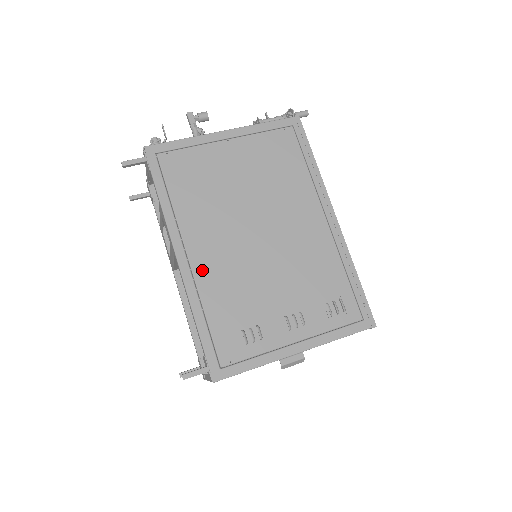
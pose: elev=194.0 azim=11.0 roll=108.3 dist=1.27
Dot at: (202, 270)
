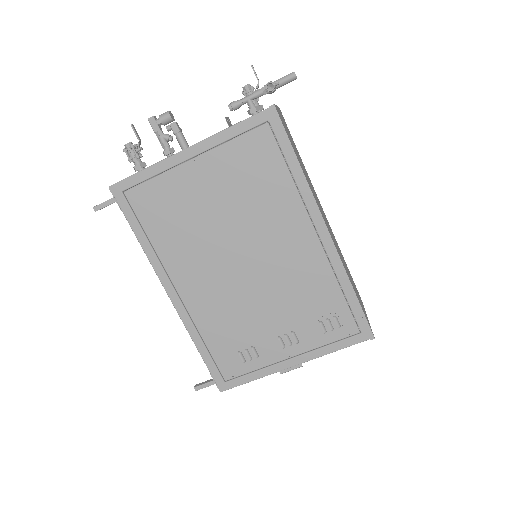
Dot at: (193, 303)
